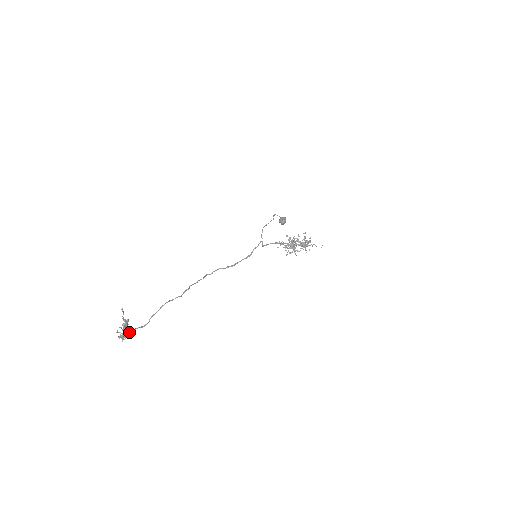
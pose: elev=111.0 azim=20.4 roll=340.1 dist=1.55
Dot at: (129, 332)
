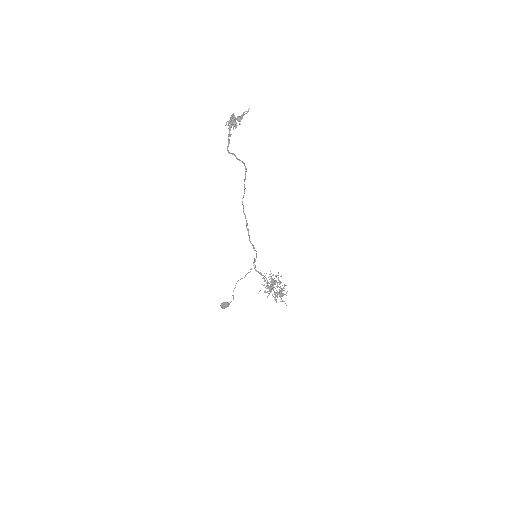
Dot at: (236, 126)
